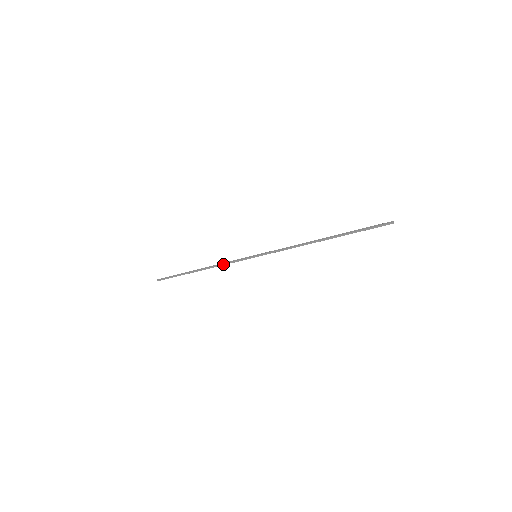
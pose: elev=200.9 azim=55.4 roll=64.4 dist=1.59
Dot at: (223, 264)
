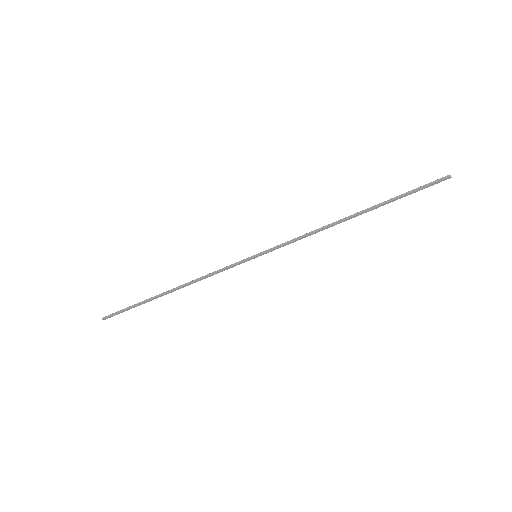
Dot at: (207, 277)
